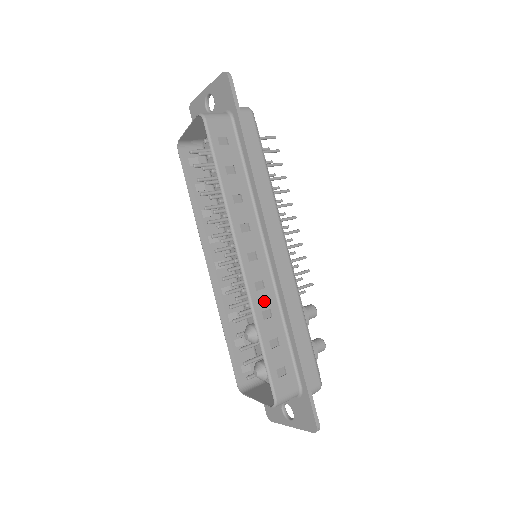
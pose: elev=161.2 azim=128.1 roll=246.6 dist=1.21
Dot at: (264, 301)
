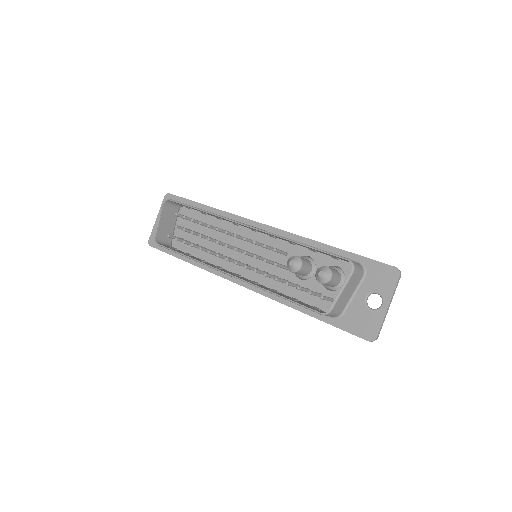
Dot at: occluded
